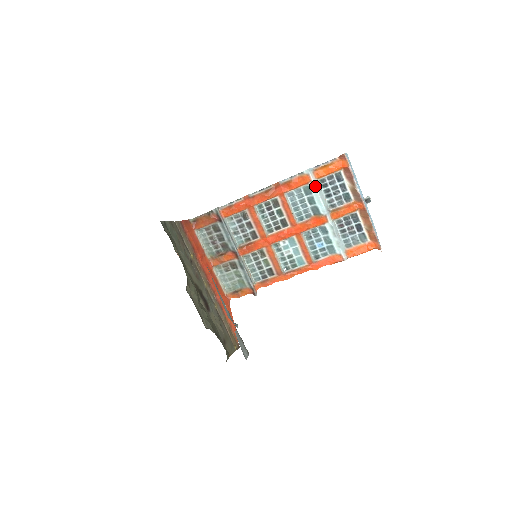
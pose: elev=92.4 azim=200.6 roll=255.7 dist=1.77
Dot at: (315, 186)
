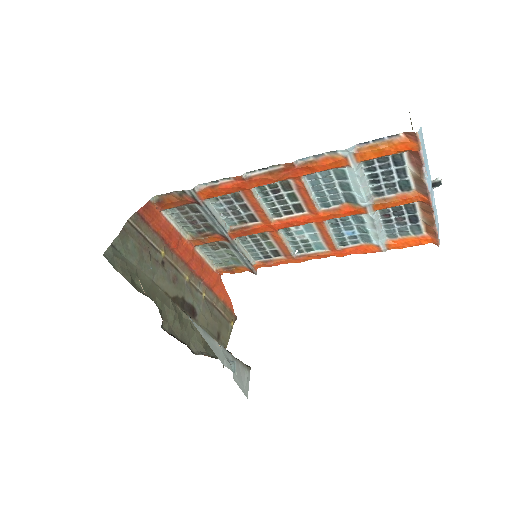
Dot at: (354, 172)
